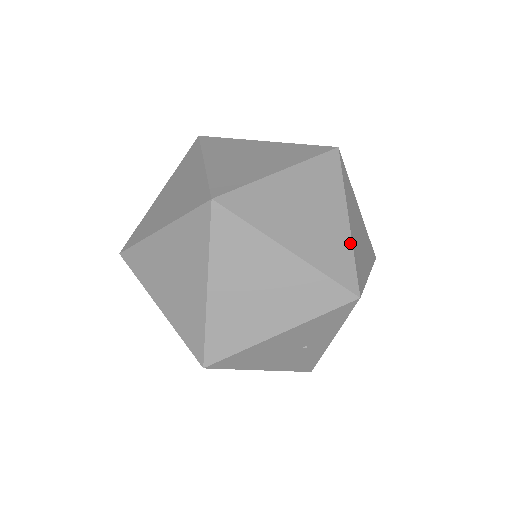
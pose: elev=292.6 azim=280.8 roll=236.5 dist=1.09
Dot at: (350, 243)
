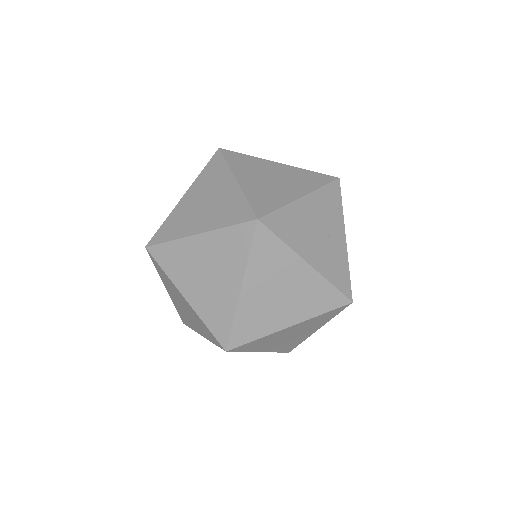
Dot at: occluded
